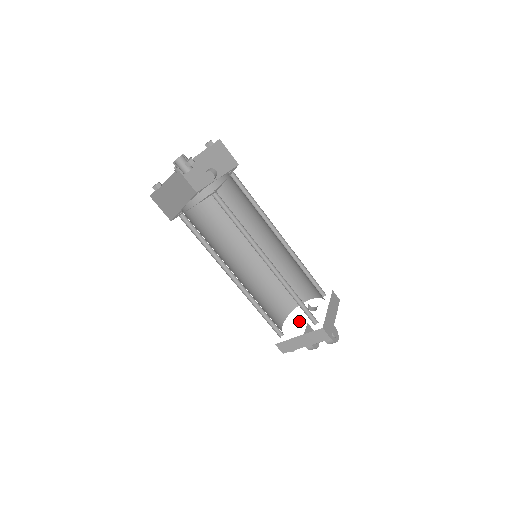
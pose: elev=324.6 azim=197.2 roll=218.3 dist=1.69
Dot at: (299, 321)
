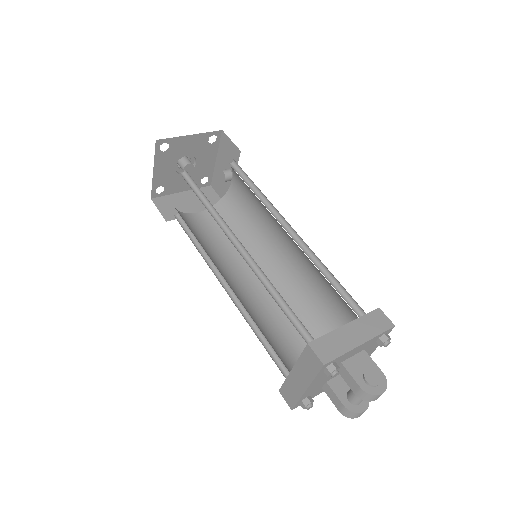
Dot at: occluded
